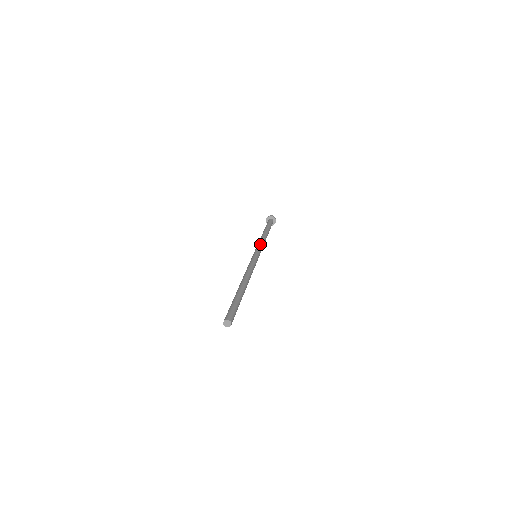
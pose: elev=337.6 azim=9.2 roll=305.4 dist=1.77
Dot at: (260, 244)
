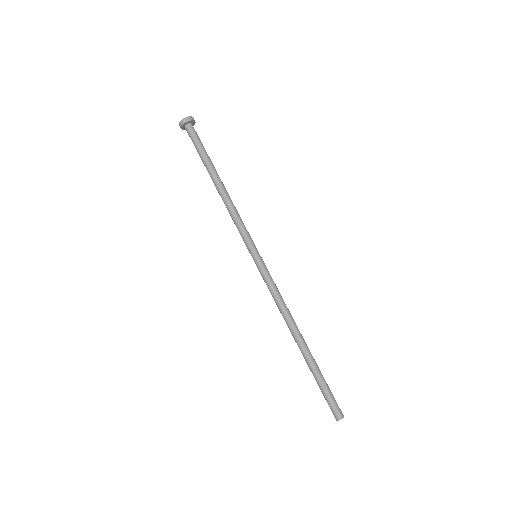
Dot at: (239, 227)
